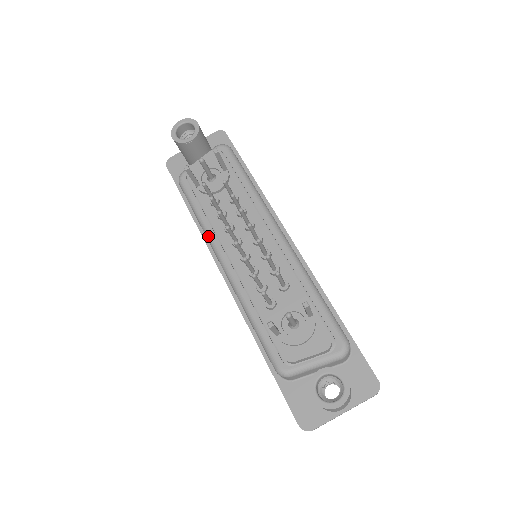
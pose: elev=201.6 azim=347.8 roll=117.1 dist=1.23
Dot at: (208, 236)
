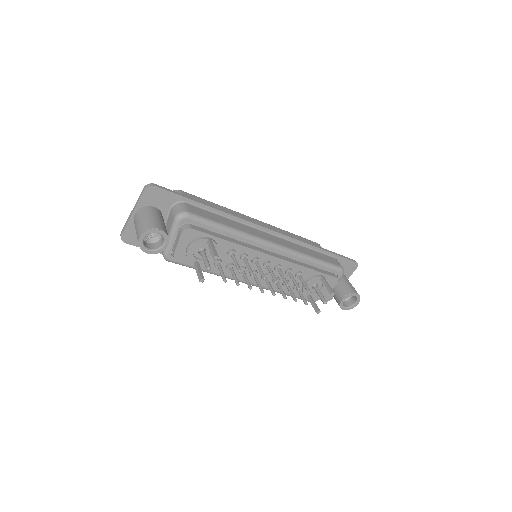
Dot at: occluded
